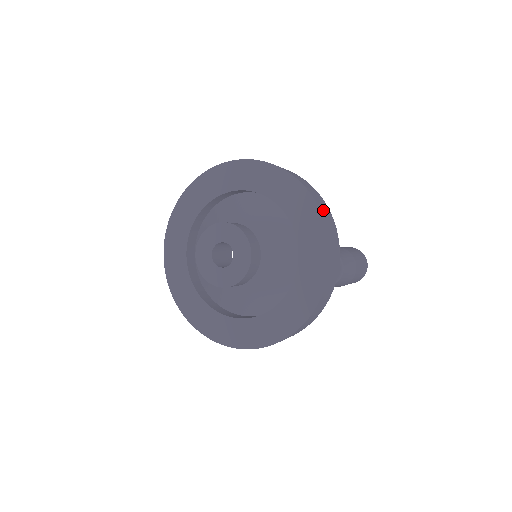
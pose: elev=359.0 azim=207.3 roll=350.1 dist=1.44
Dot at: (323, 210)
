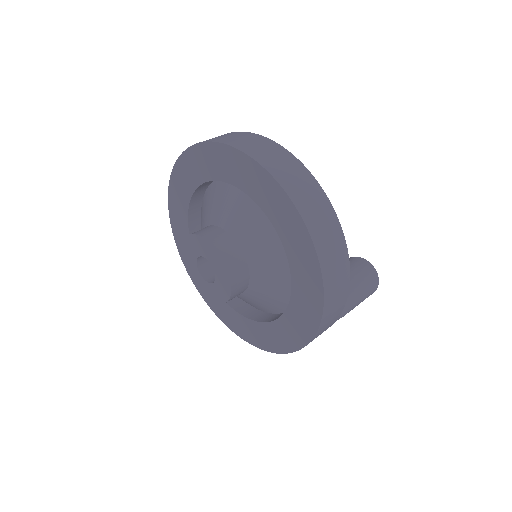
Dot at: (325, 326)
